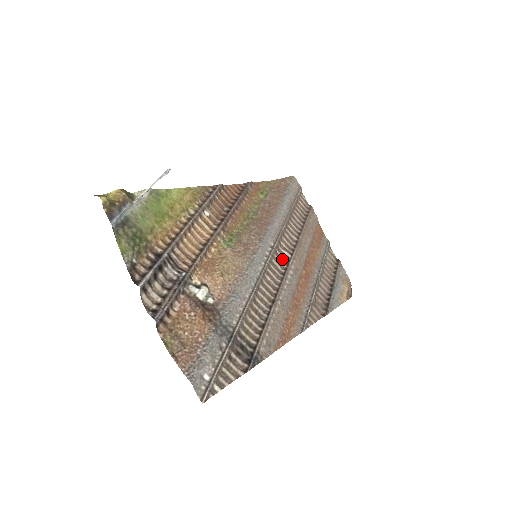
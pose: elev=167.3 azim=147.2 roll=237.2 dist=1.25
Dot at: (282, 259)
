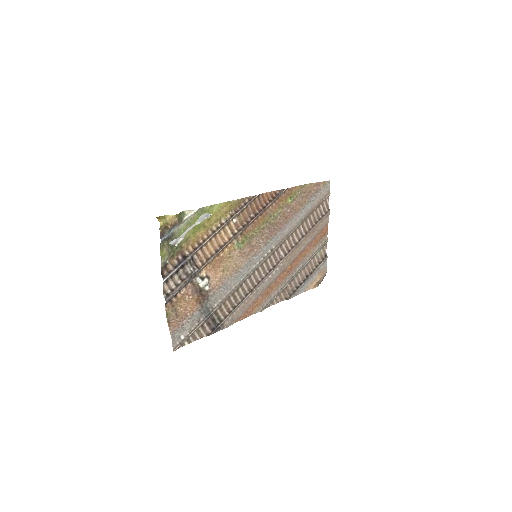
Dot at: (276, 258)
